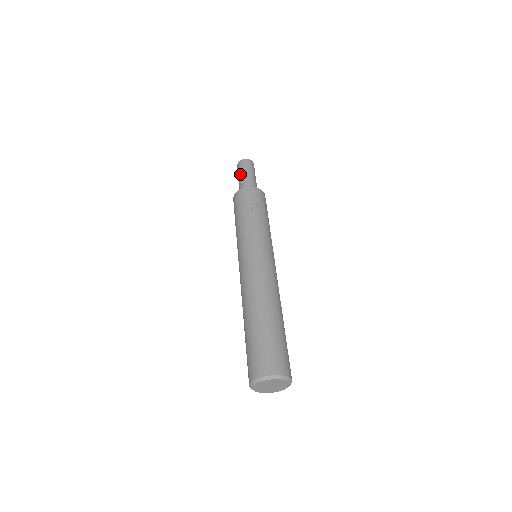
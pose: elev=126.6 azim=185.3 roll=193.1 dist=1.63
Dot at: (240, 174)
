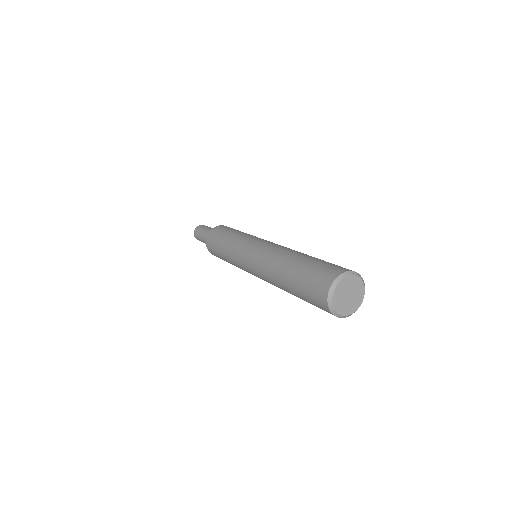
Dot at: (203, 230)
